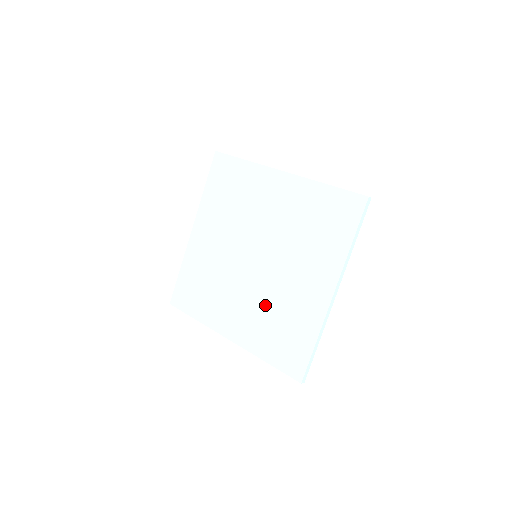
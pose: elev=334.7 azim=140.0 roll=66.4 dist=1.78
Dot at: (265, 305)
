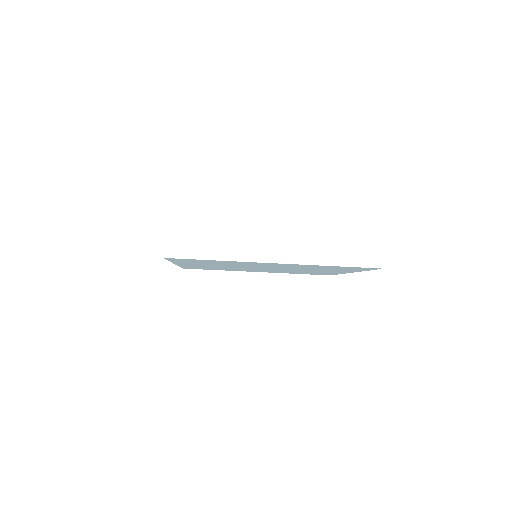
Dot at: occluded
